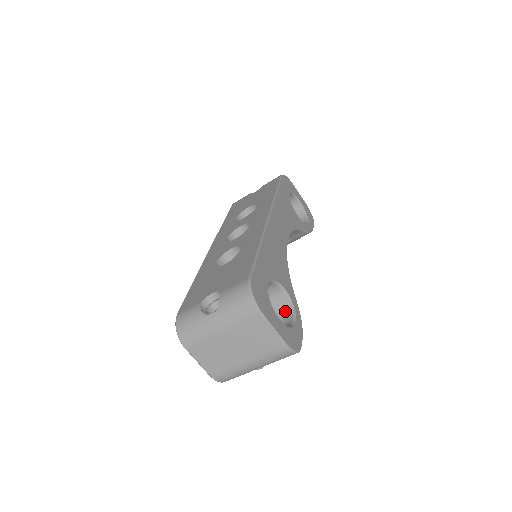
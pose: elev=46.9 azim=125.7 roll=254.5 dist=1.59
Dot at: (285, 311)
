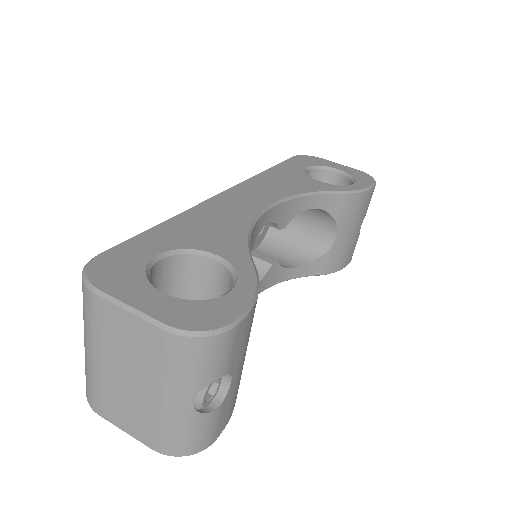
Dot at: occluded
